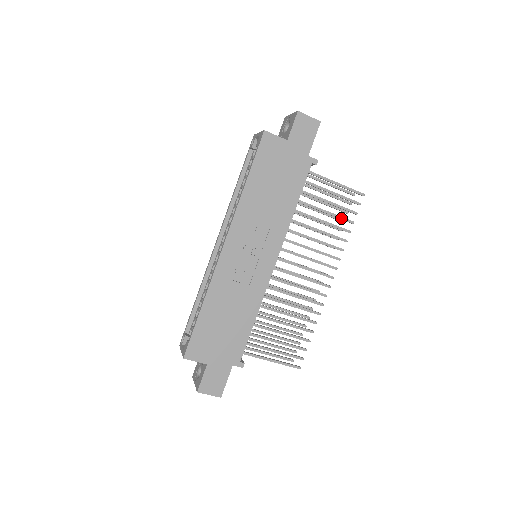
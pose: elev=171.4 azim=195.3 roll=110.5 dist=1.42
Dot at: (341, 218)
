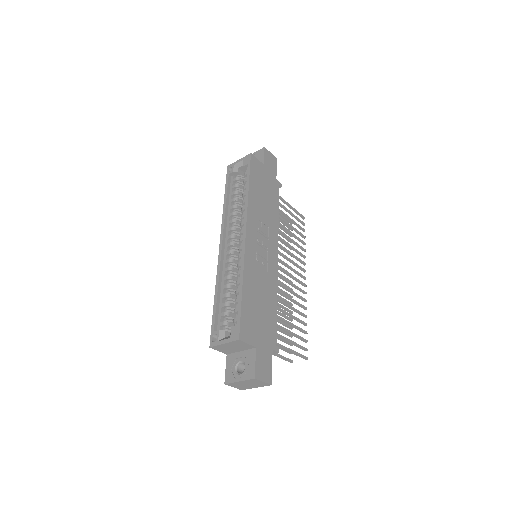
Dot at: (299, 232)
